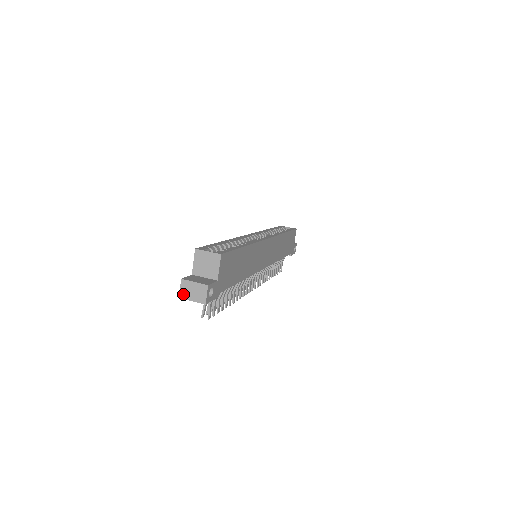
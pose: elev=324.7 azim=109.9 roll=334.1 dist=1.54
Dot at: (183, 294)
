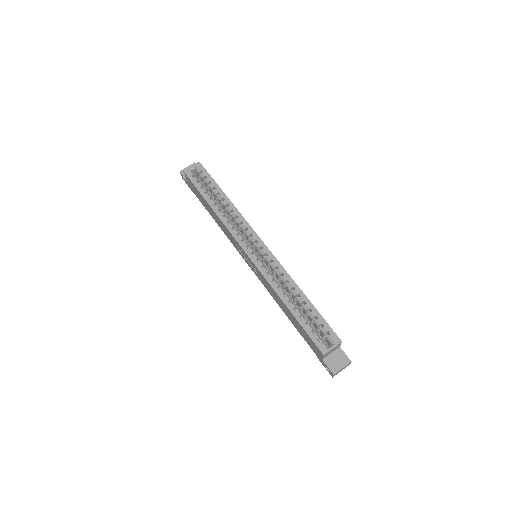
Dot at: occluded
